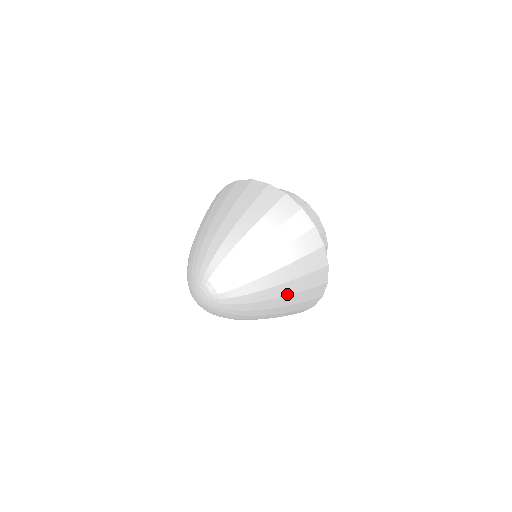
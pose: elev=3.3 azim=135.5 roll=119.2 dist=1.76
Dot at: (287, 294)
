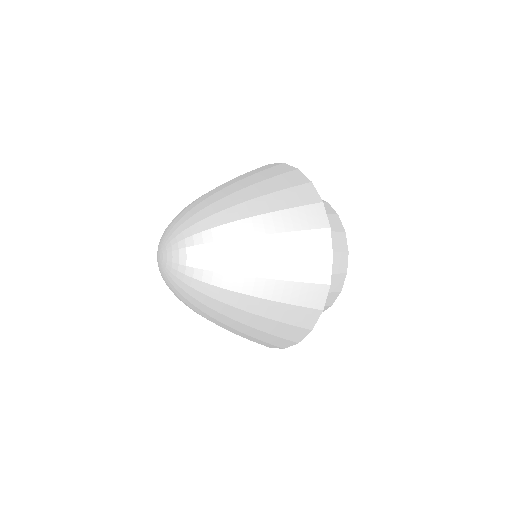
Dot at: (256, 313)
